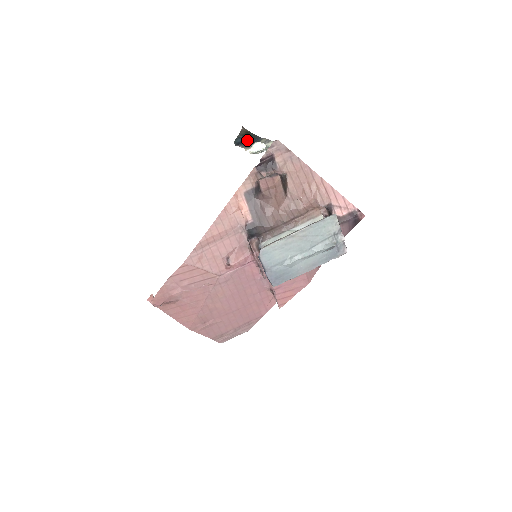
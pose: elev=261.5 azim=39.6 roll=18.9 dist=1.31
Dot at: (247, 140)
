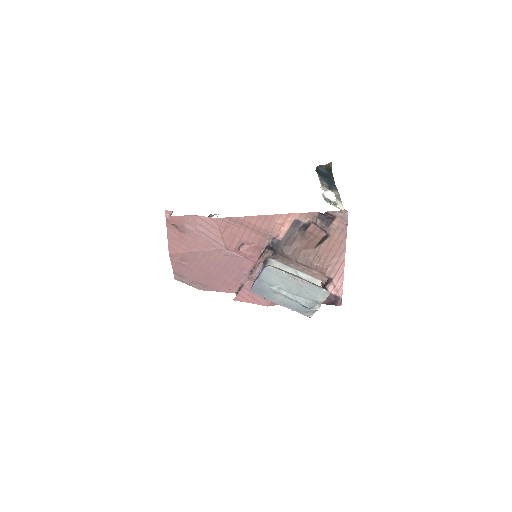
Dot at: (326, 175)
